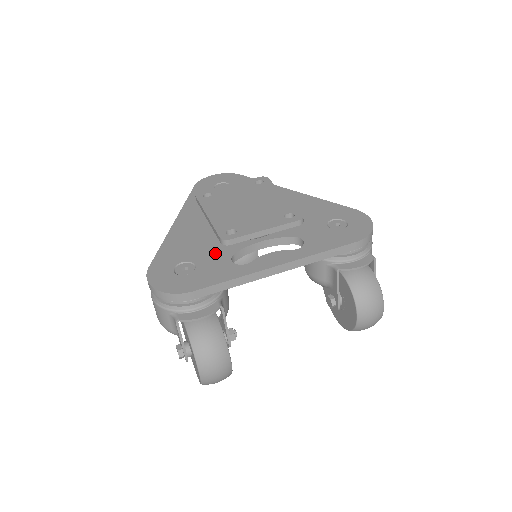
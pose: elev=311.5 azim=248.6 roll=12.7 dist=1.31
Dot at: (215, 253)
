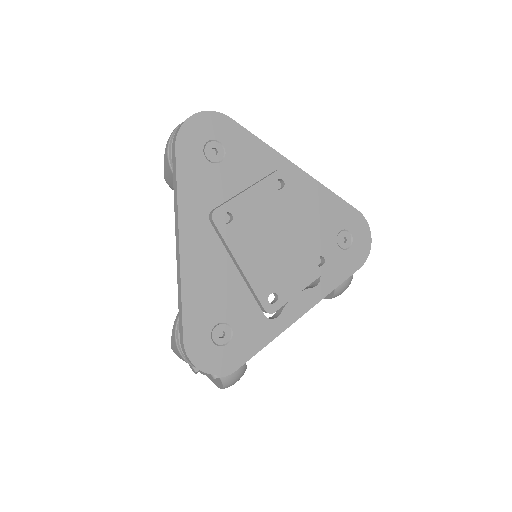
Dot at: (245, 304)
